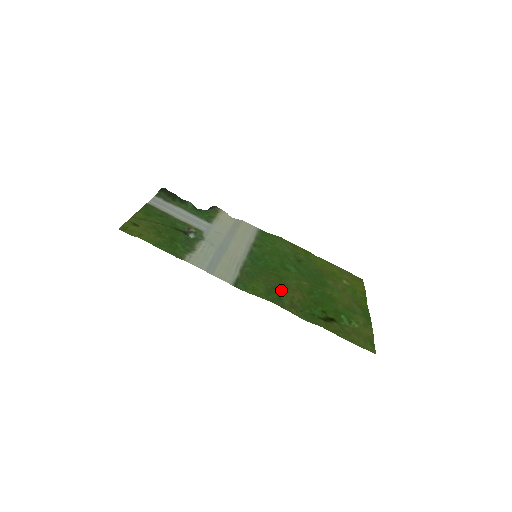
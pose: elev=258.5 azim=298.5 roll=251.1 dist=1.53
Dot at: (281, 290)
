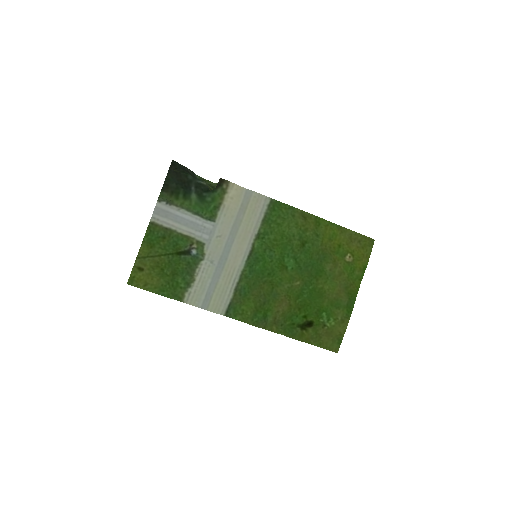
Dot at: (268, 306)
